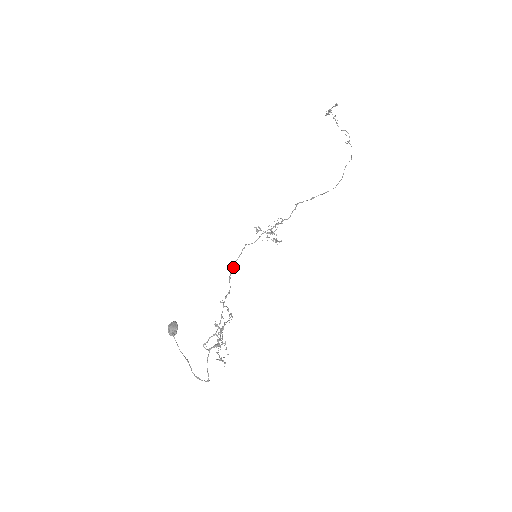
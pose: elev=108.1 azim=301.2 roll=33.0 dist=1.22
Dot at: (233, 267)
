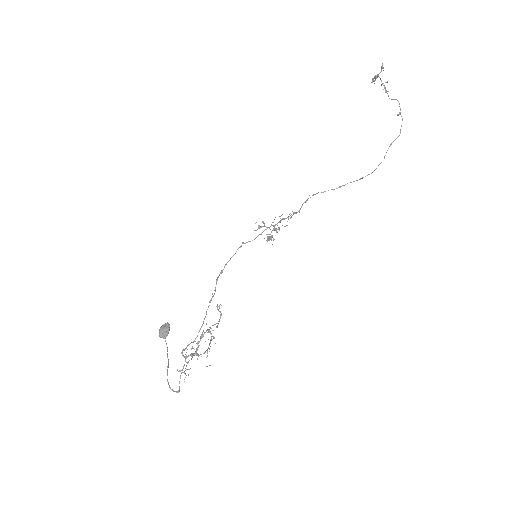
Dot at: occluded
